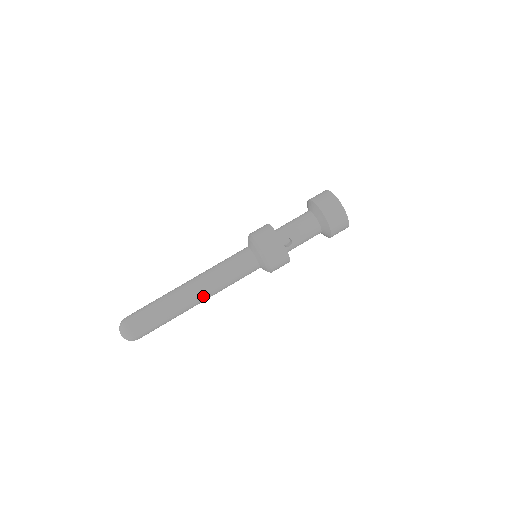
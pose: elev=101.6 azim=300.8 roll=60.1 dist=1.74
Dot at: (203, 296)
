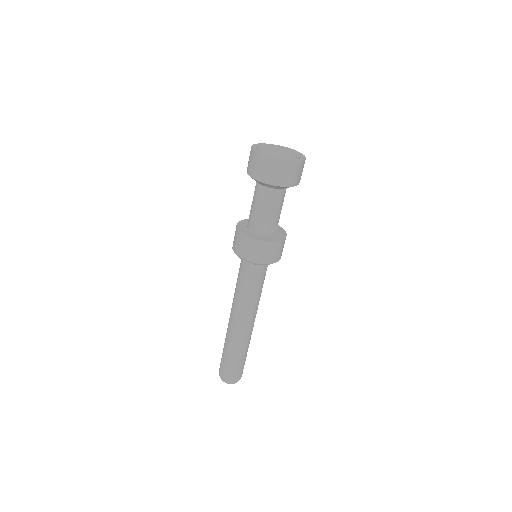
Dot at: occluded
